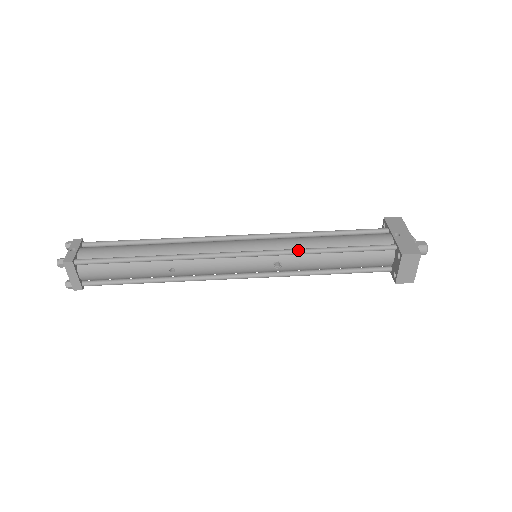
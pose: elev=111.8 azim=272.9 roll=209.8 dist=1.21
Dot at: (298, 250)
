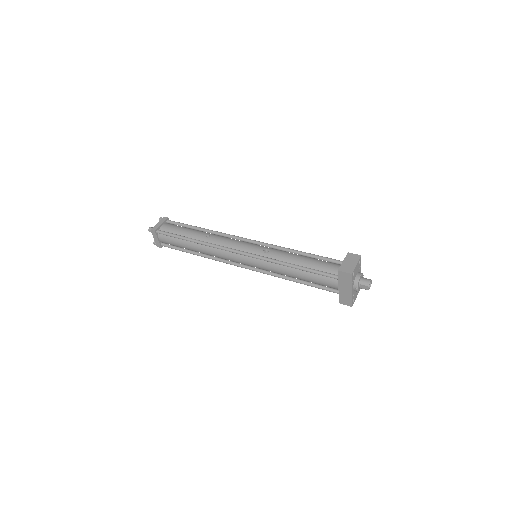
Dot at: (284, 247)
